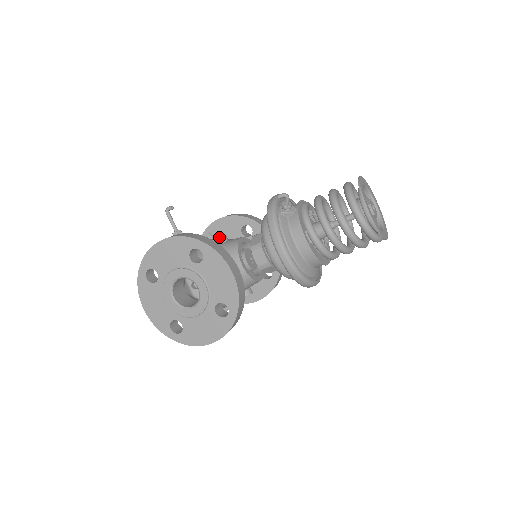
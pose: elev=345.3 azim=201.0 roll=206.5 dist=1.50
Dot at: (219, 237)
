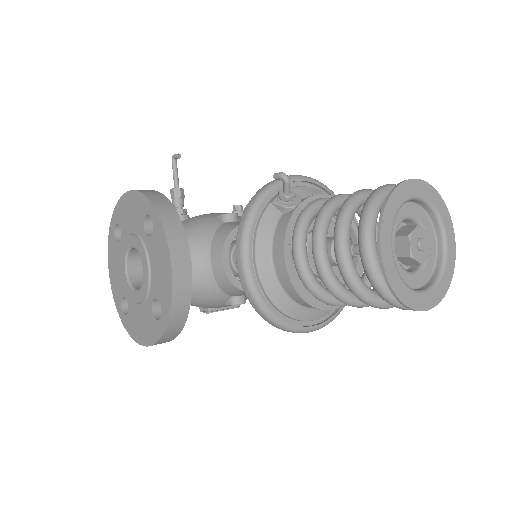
Dot at: occluded
